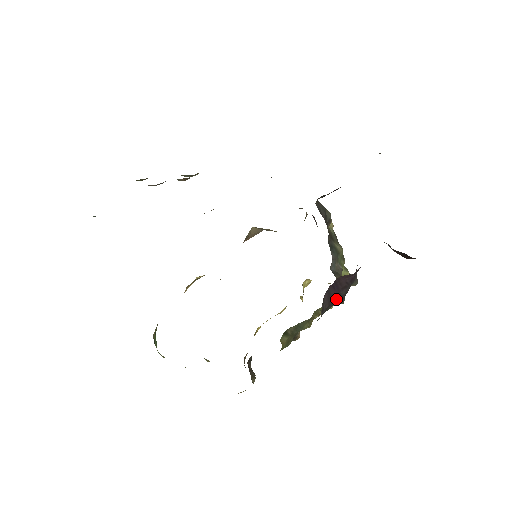
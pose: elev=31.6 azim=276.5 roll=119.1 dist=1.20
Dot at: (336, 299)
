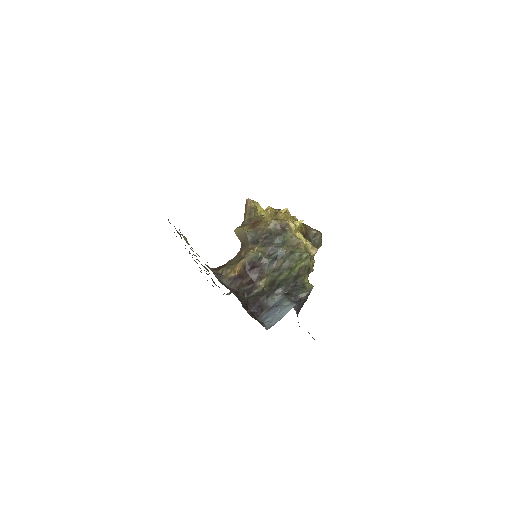
Dot at: occluded
